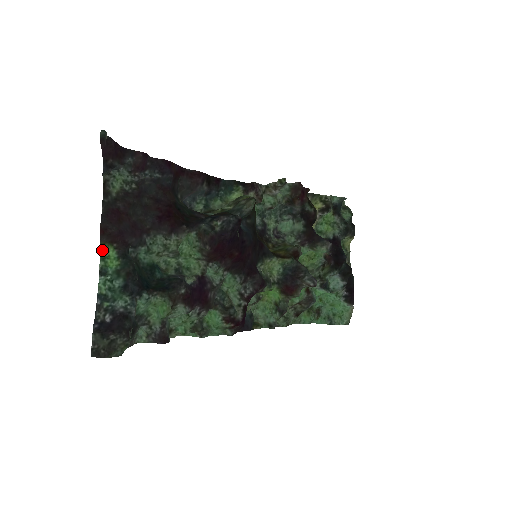
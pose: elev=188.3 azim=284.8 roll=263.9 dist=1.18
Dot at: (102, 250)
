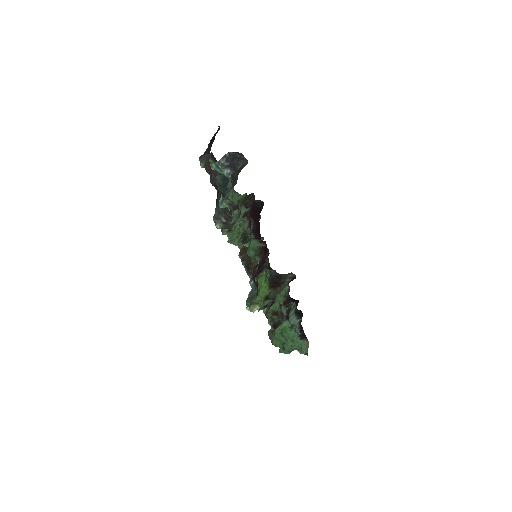
Dot at: (210, 161)
